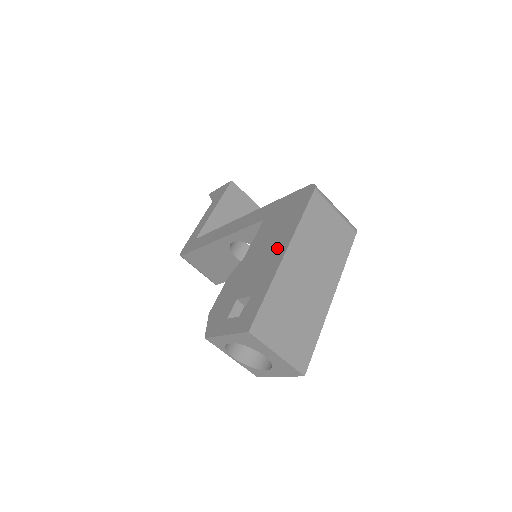
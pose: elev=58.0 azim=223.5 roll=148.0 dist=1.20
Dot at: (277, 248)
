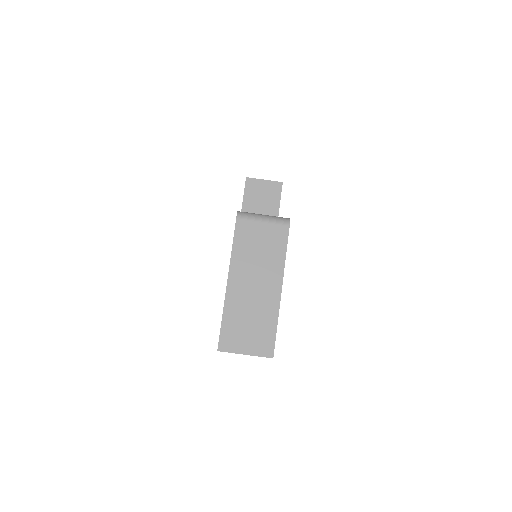
Dot at: occluded
